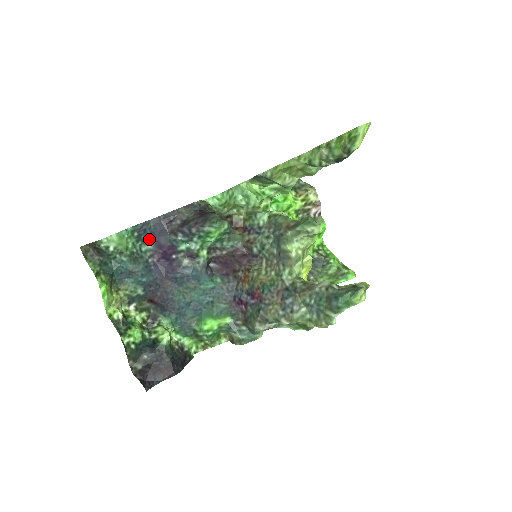
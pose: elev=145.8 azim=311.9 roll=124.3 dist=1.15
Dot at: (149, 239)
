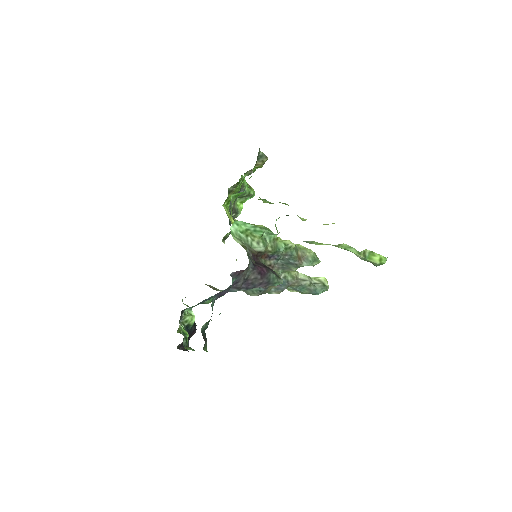
Dot at: (215, 296)
